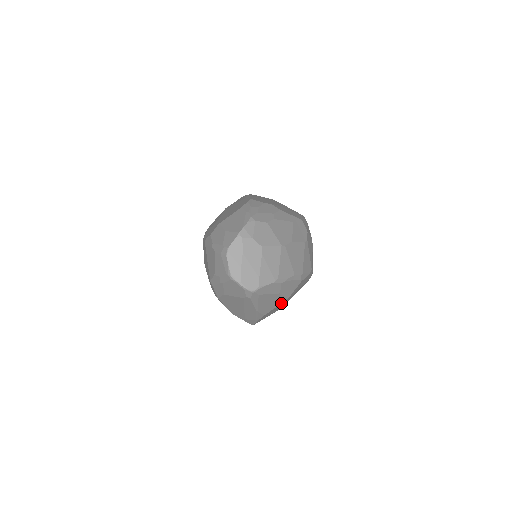
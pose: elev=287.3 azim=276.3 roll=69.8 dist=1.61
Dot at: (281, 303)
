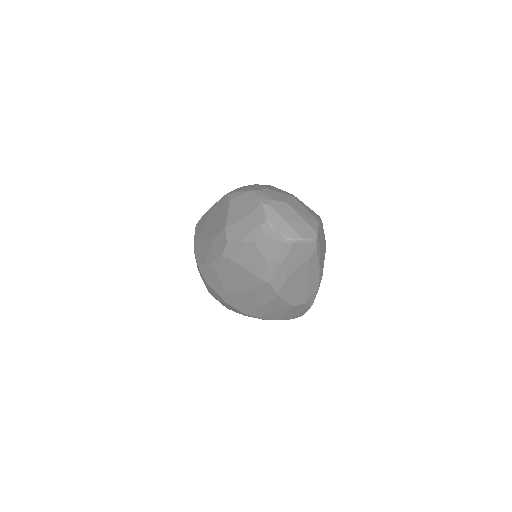
Dot at: occluded
